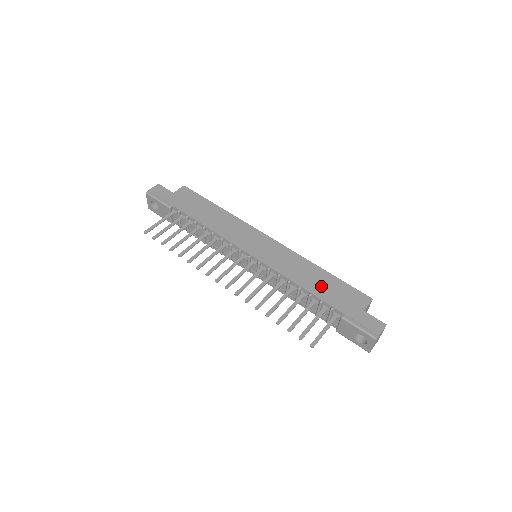
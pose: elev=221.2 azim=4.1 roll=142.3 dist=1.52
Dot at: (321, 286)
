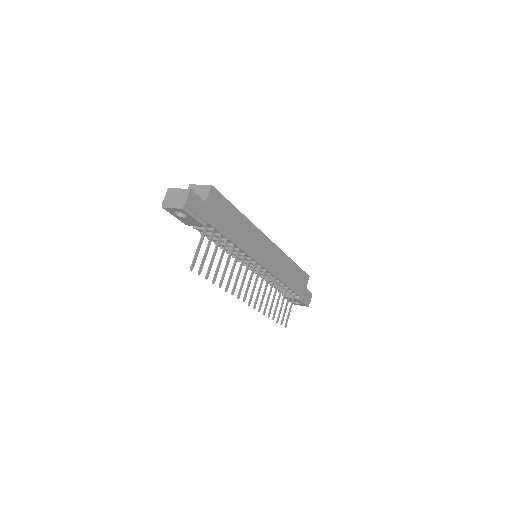
Dot at: (292, 278)
